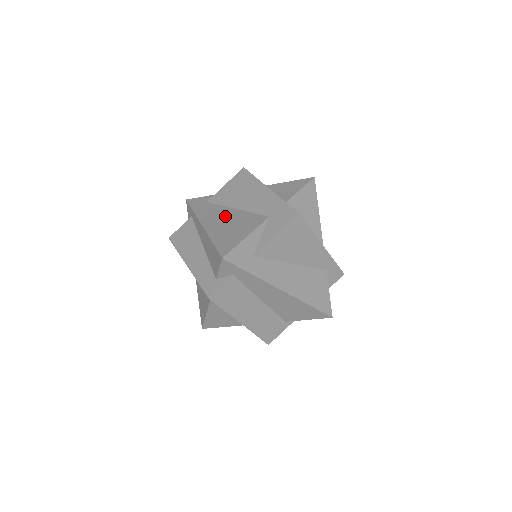
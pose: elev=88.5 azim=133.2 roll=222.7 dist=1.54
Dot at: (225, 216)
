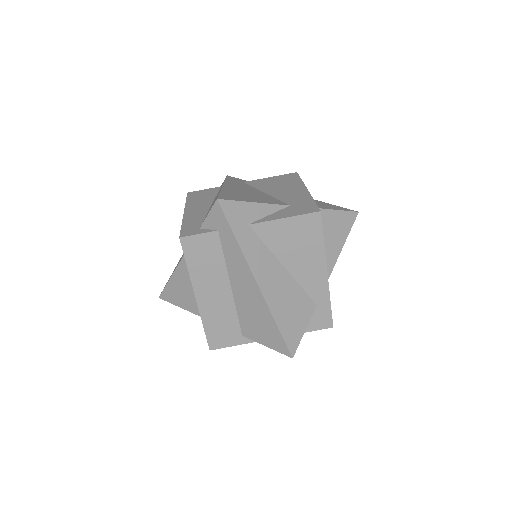
Dot at: (250, 190)
